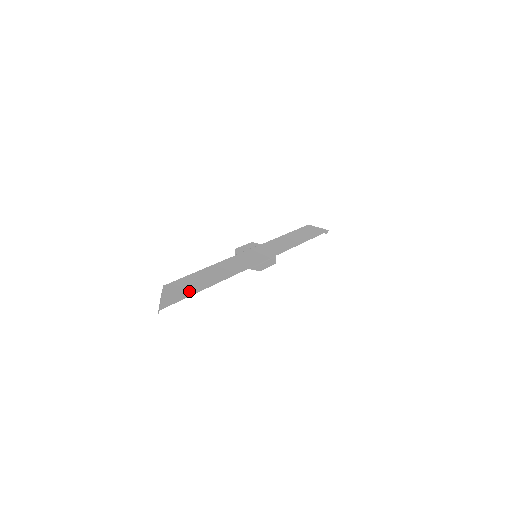
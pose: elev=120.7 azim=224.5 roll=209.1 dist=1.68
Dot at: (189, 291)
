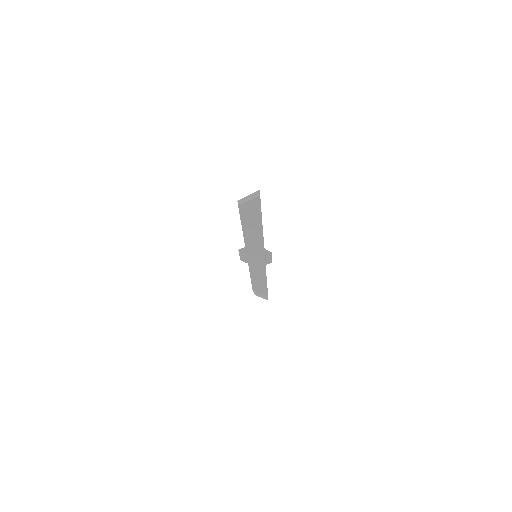
Dot at: (256, 211)
